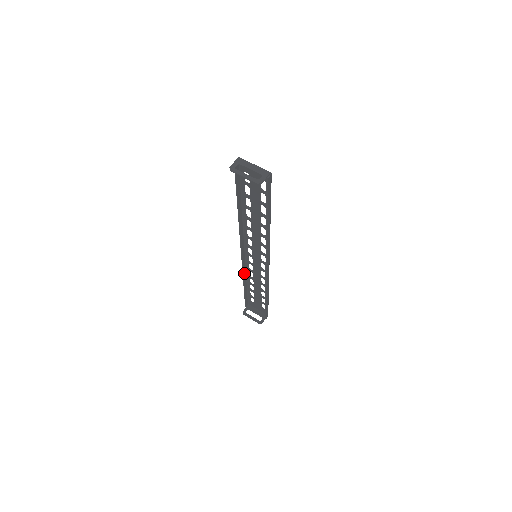
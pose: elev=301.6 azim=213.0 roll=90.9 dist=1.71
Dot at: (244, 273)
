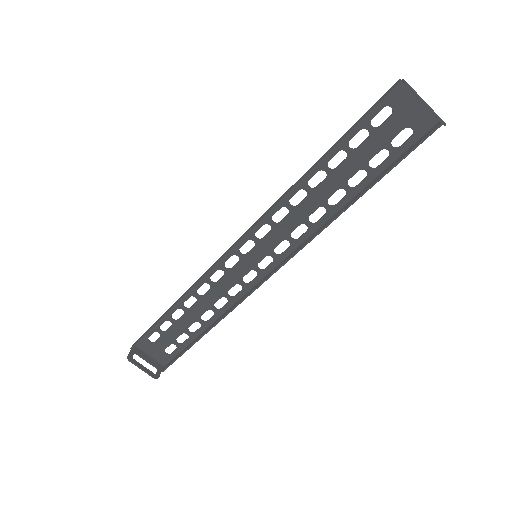
Dot at: (195, 284)
